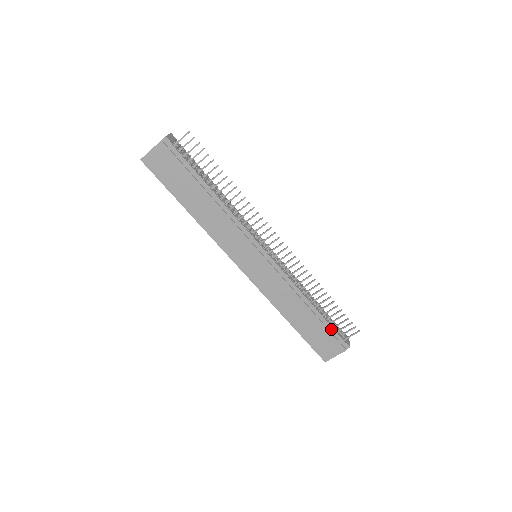
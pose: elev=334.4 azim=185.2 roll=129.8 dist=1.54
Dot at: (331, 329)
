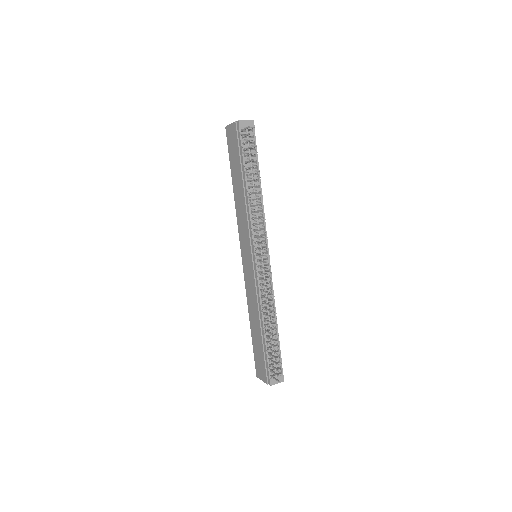
Dot at: (266, 358)
